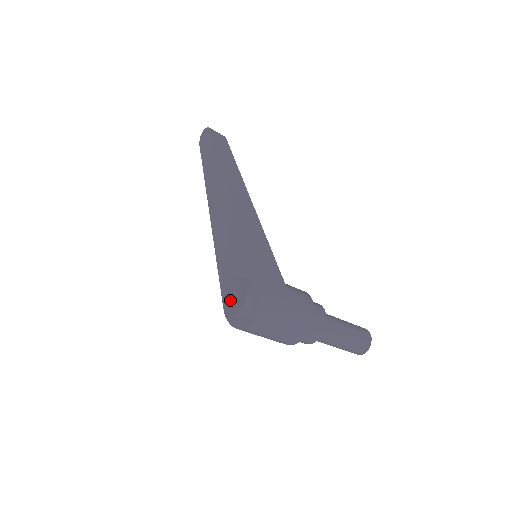
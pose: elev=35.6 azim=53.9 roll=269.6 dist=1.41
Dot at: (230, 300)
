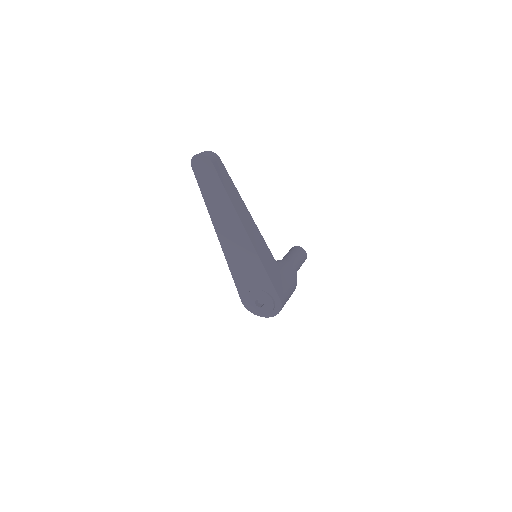
Dot at: (253, 304)
